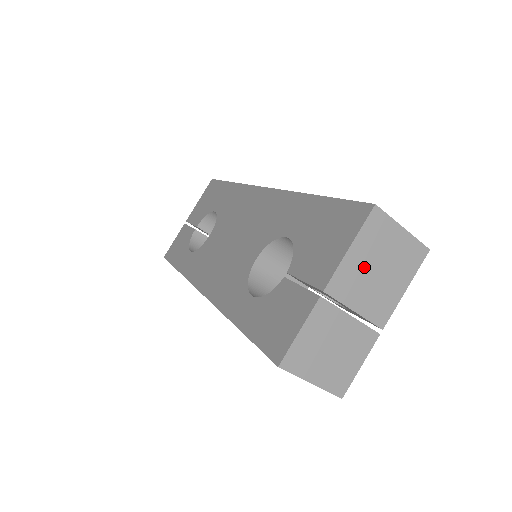
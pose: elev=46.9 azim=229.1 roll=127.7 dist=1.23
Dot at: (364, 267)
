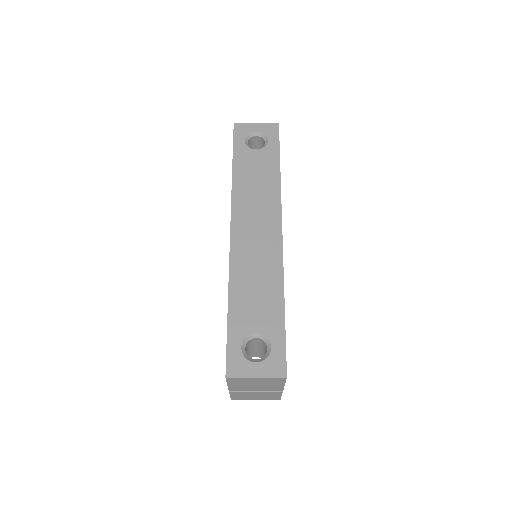
Dot at: (245, 385)
